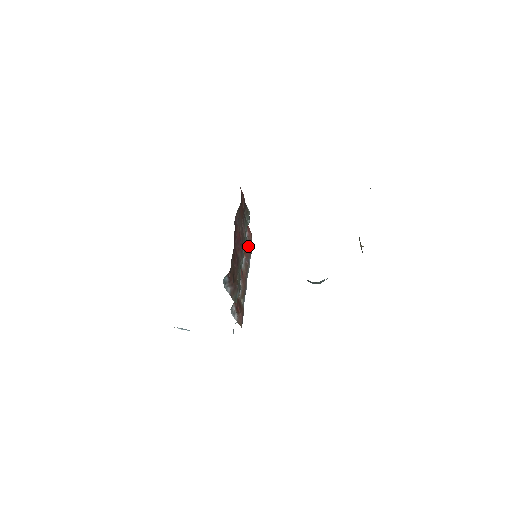
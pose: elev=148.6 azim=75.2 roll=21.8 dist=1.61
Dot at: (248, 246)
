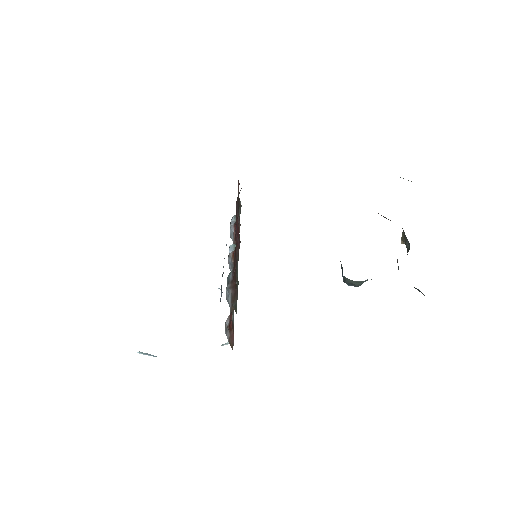
Dot at: occluded
